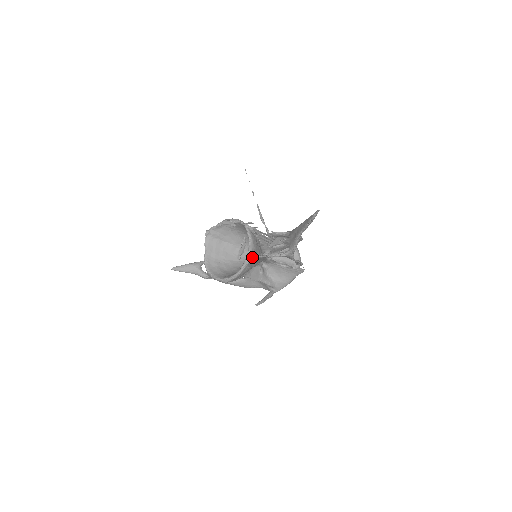
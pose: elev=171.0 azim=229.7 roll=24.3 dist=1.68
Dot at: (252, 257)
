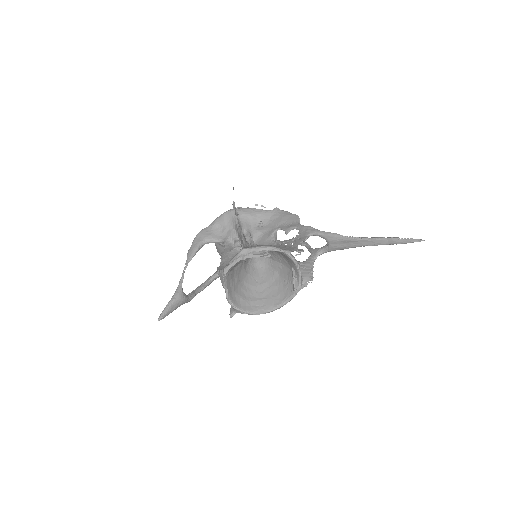
Dot at: (303, 281)
